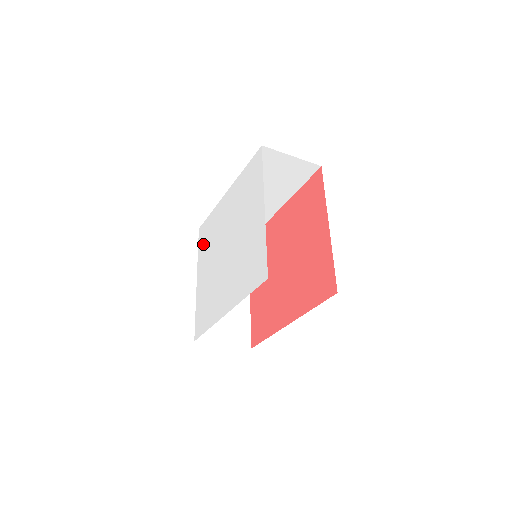
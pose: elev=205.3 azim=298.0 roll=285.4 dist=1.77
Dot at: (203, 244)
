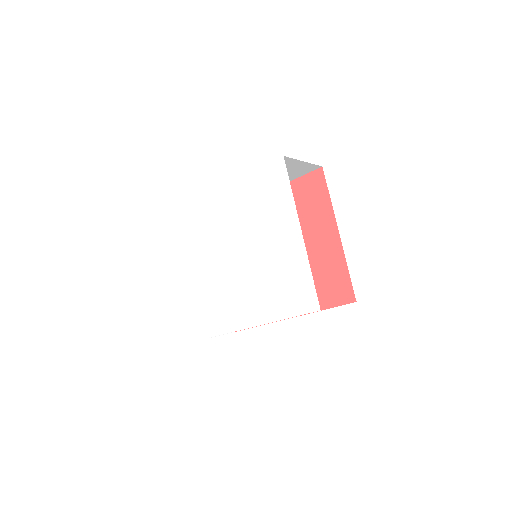
Dot at: (184, 237)
